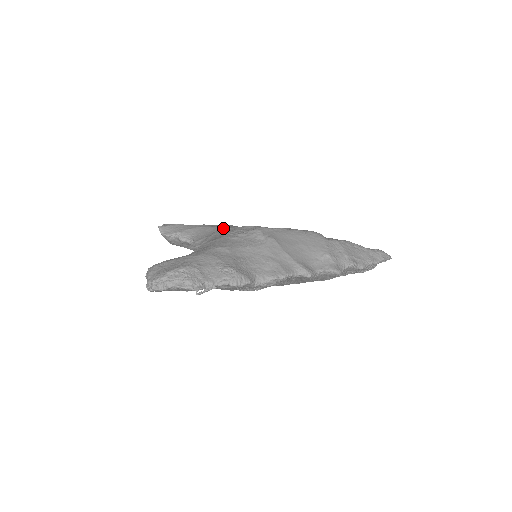
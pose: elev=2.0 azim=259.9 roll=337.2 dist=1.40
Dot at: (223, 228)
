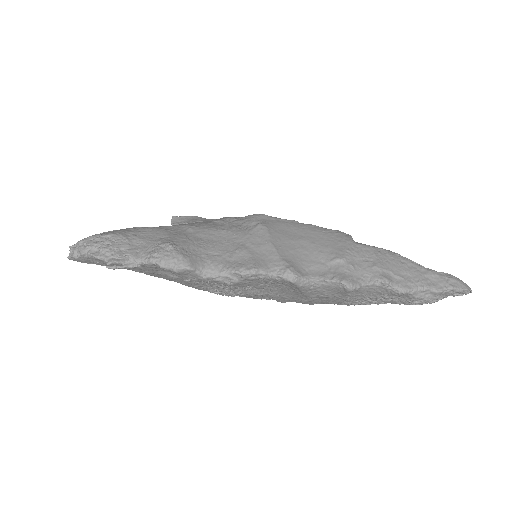
Dot at: occluded
